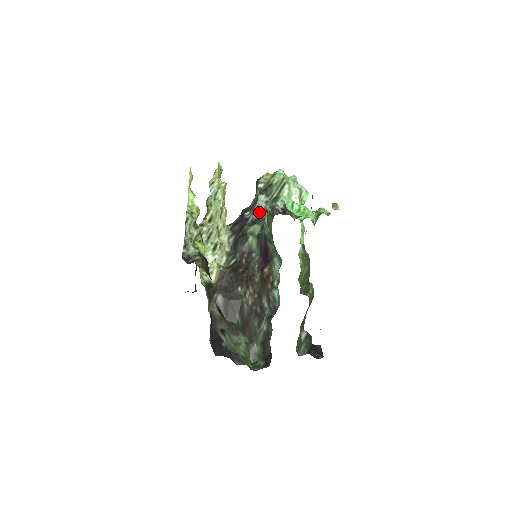
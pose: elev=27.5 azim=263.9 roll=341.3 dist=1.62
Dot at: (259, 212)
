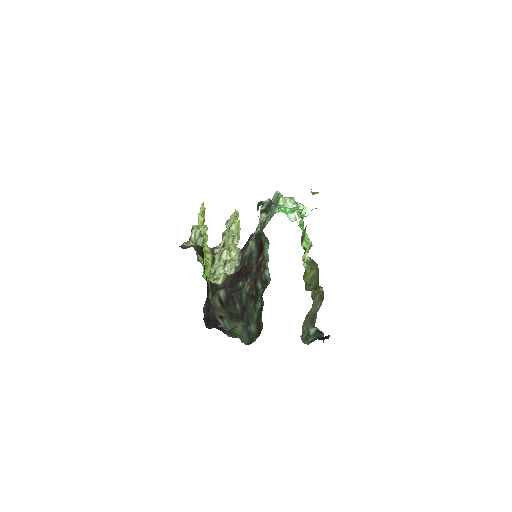
Dot at: (261, 226)
